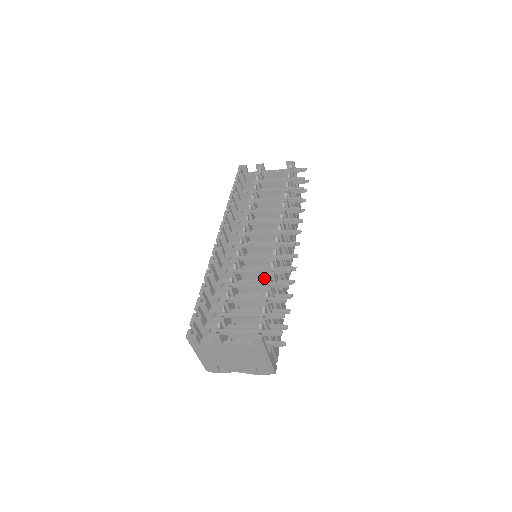
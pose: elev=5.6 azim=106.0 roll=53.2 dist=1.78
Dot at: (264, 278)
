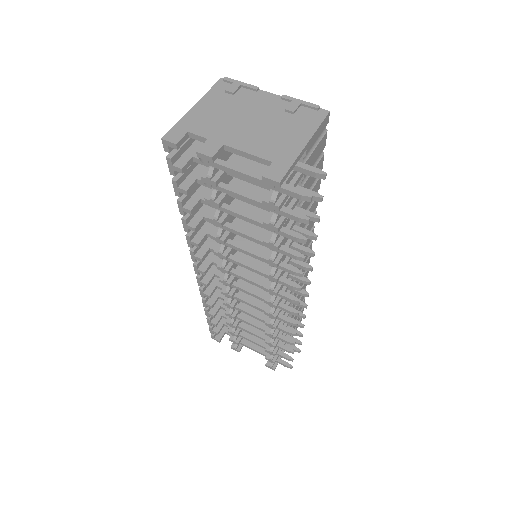
Dot at: occluded
